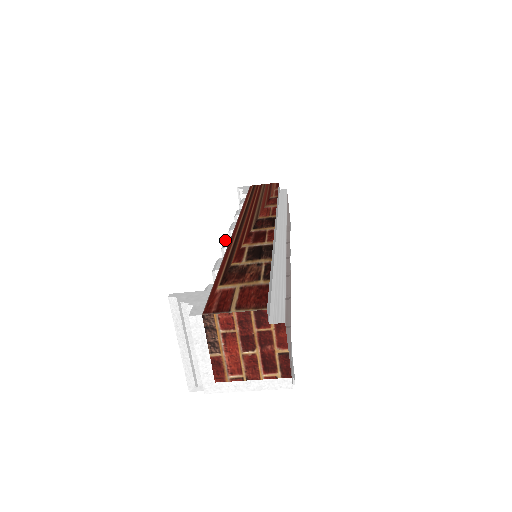
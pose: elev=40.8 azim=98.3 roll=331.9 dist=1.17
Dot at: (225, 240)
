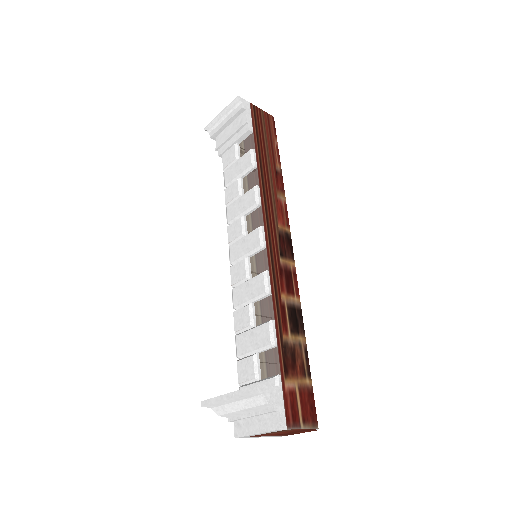
Dot at: (265, 273)
